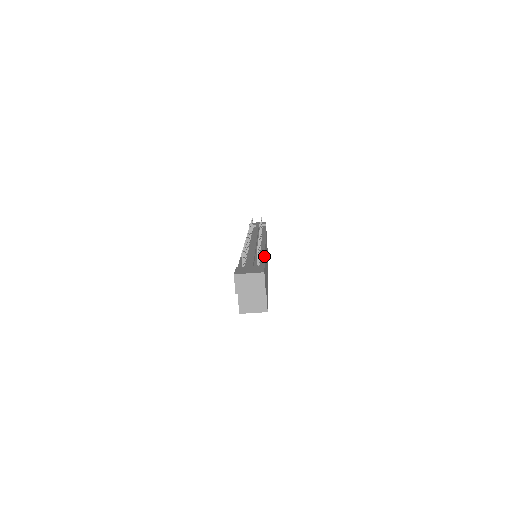
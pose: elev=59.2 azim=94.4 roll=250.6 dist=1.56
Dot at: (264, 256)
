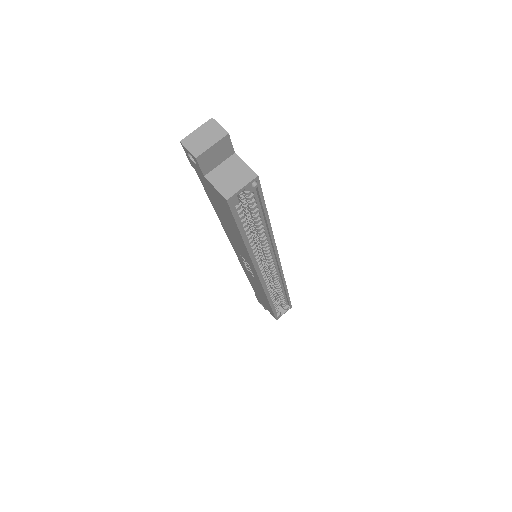
Dot at: occluded
